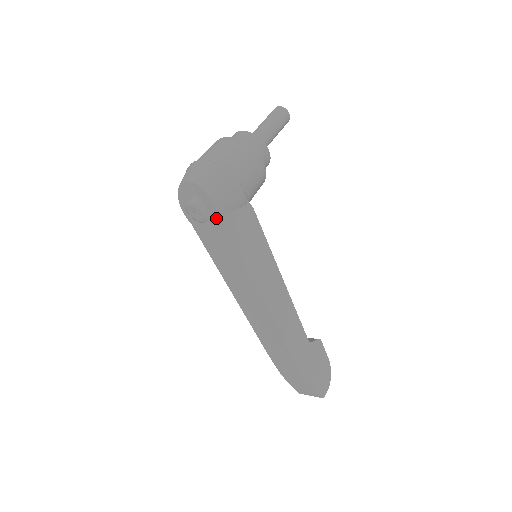
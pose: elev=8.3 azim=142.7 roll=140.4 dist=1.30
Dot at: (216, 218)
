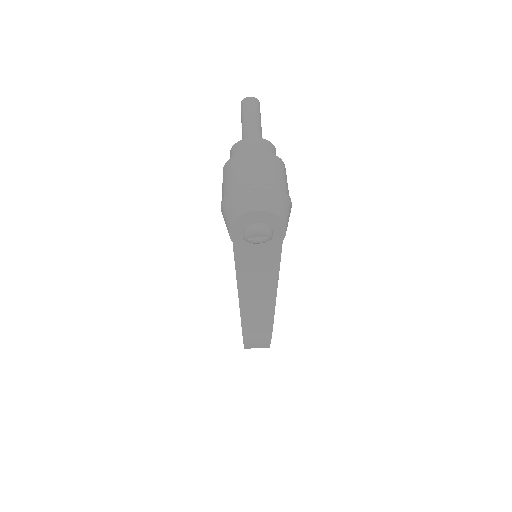
Dot at: (278, 242)
